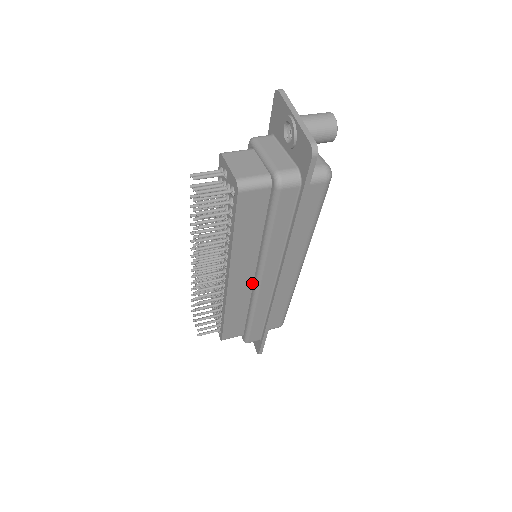
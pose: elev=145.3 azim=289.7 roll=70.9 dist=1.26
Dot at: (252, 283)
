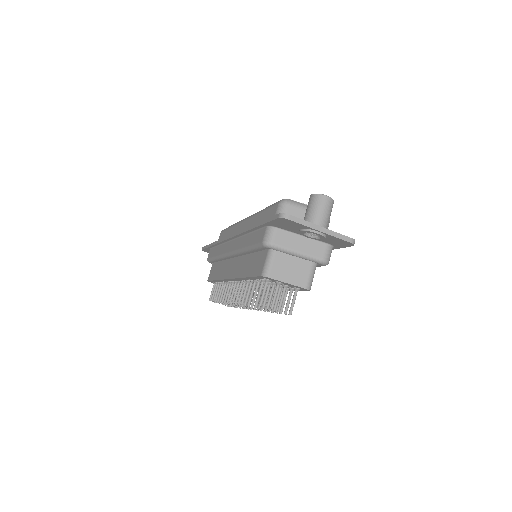
Dot at: occluded
